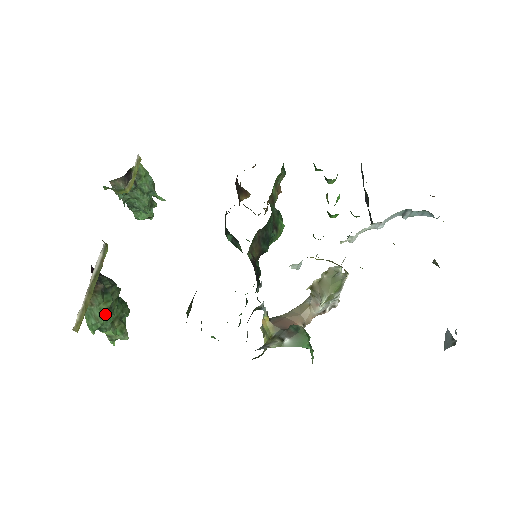
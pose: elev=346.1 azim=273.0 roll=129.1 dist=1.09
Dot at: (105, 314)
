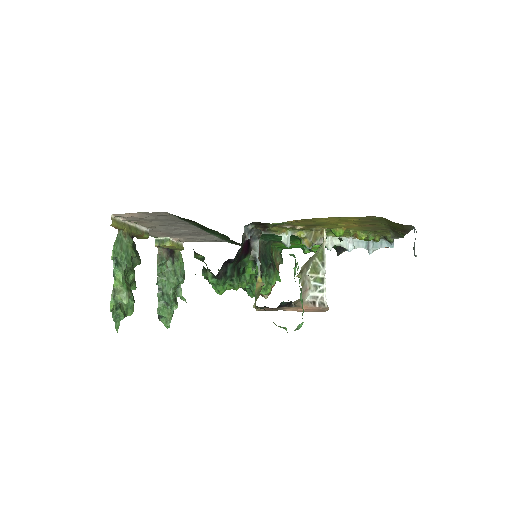
Dot at: (128, 254)
